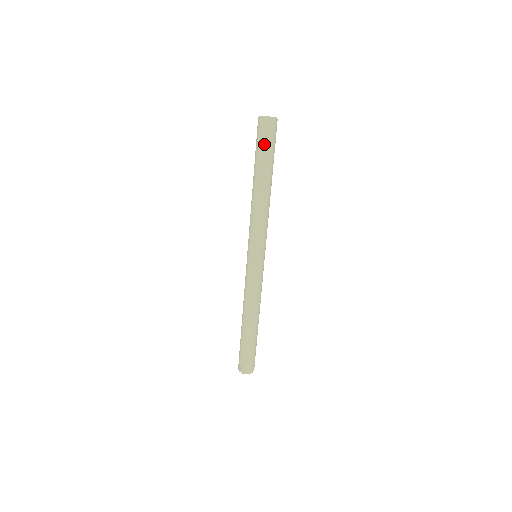
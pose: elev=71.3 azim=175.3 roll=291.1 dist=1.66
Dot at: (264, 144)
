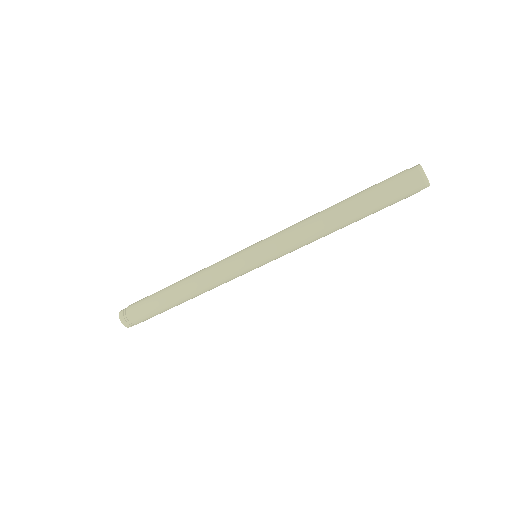
Dot at: (397, 201)
